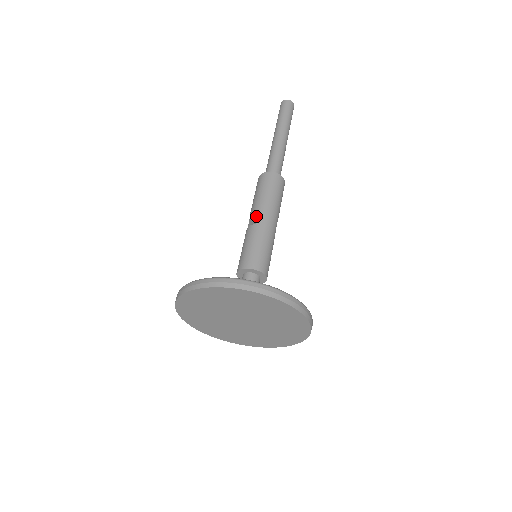
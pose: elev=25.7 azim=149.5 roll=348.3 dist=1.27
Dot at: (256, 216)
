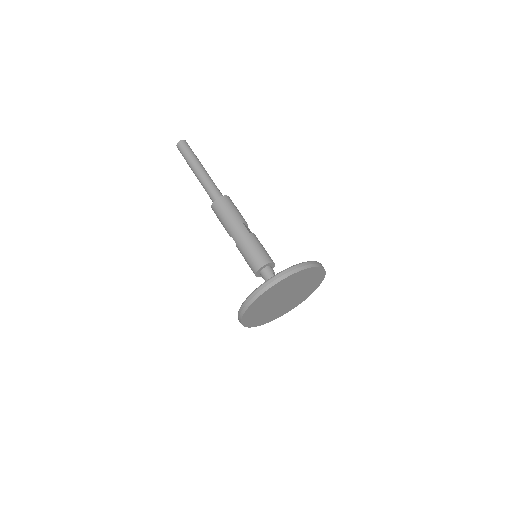
Dot at: occluded
